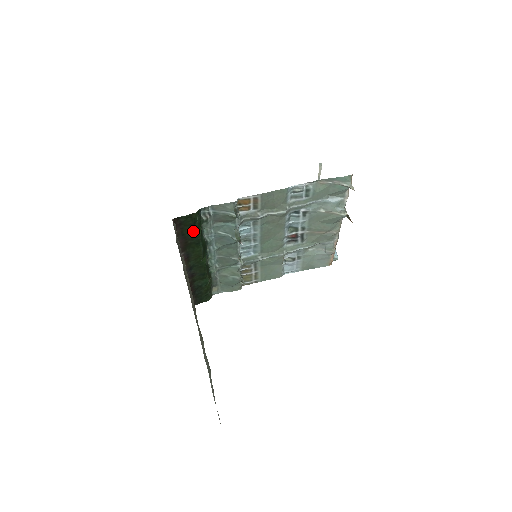
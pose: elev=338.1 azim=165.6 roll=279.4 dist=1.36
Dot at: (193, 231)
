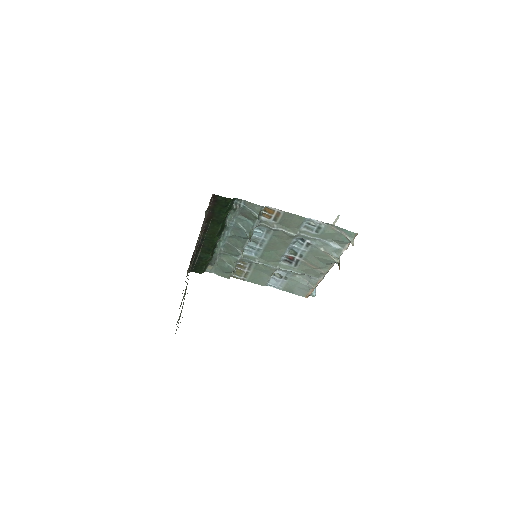
Dot at: (221, 211)
